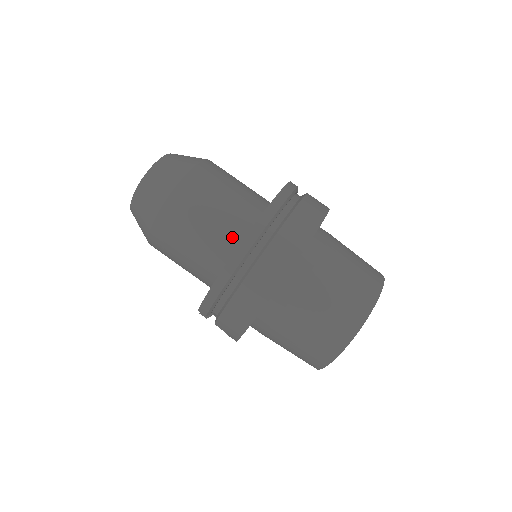
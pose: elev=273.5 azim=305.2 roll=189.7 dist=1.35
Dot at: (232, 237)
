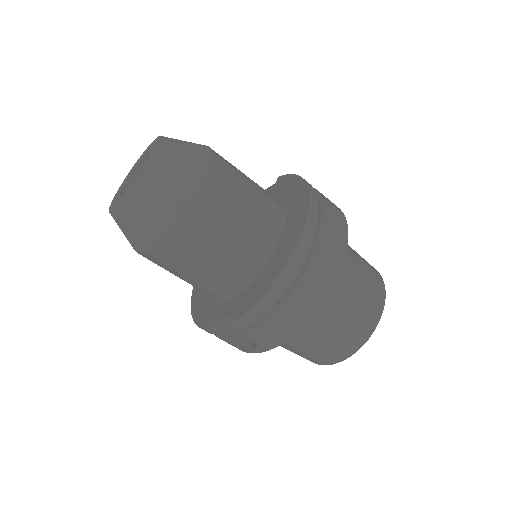
Dot at: (268, 233)
